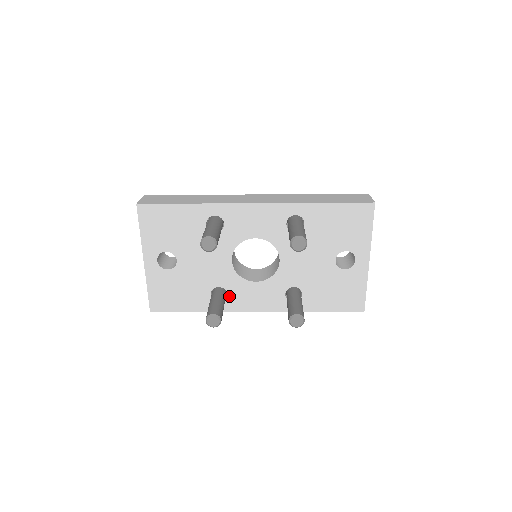
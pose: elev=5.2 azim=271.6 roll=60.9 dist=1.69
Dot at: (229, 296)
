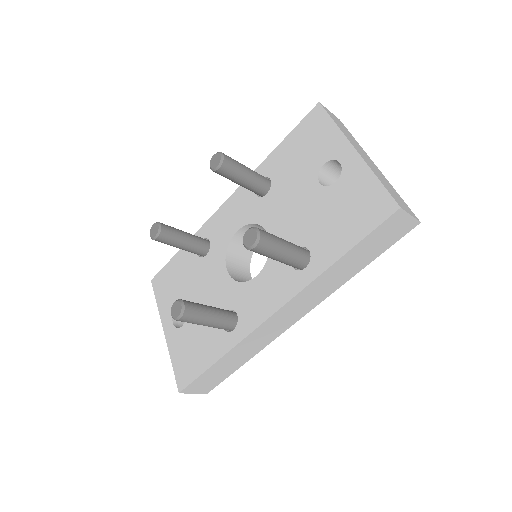
Dot at: (239, 315)
